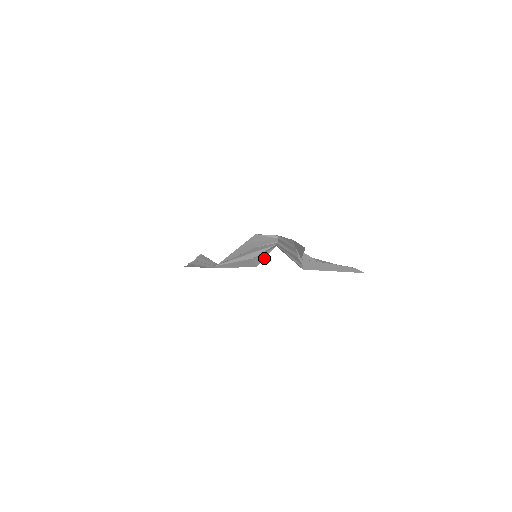
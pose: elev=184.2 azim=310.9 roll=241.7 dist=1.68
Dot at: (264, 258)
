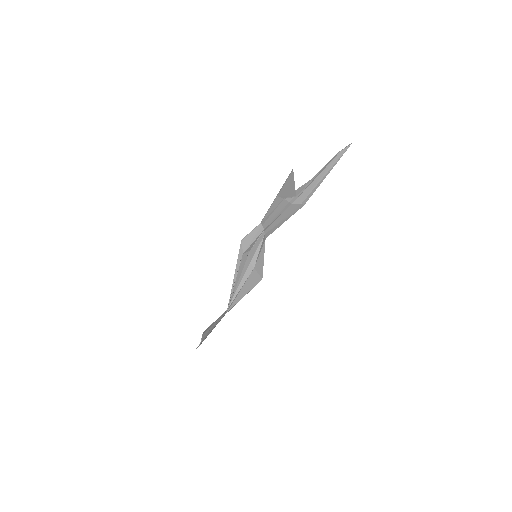
Dot at: (263, 262)
